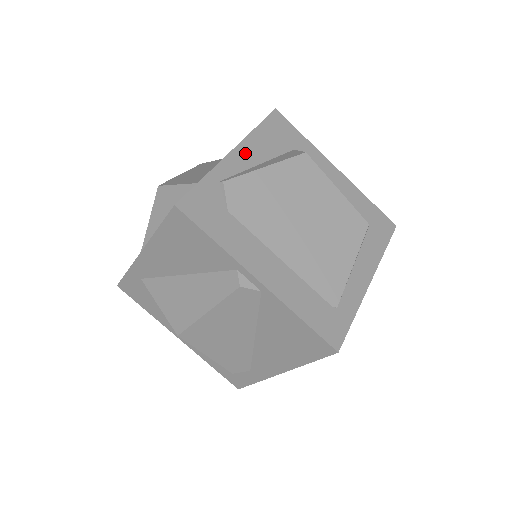
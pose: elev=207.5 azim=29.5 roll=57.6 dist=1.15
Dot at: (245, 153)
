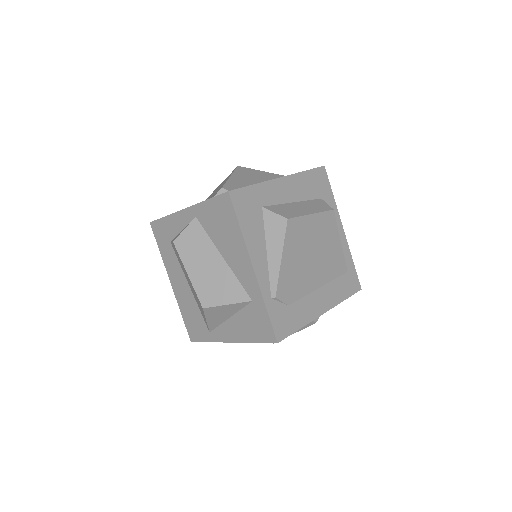
Dot at: (257, 258)
